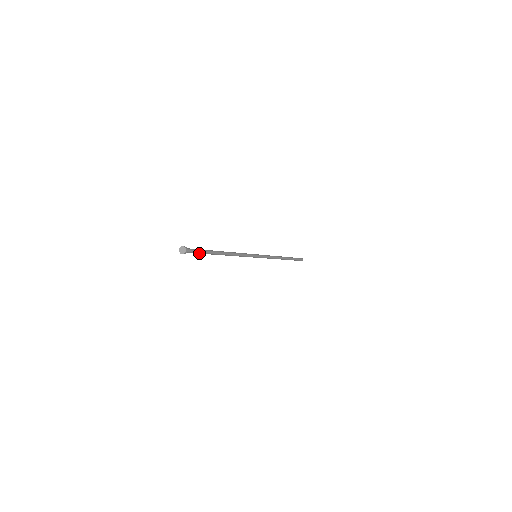
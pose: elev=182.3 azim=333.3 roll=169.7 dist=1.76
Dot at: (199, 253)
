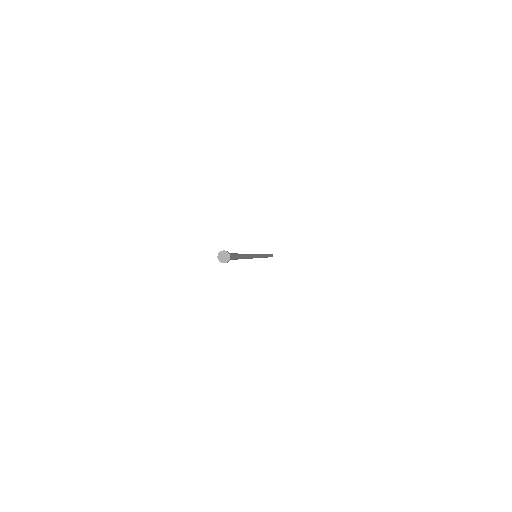
Dot at: (233, 259)
